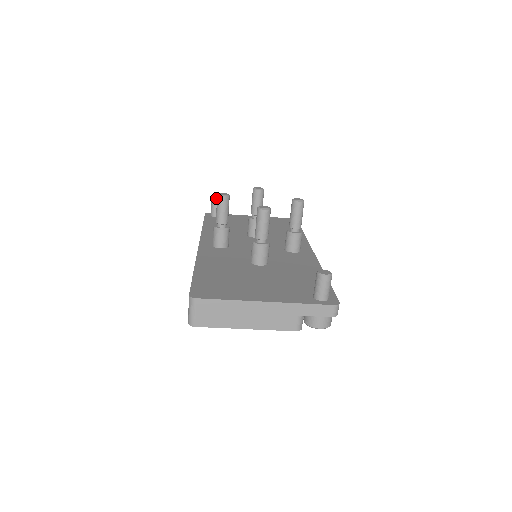
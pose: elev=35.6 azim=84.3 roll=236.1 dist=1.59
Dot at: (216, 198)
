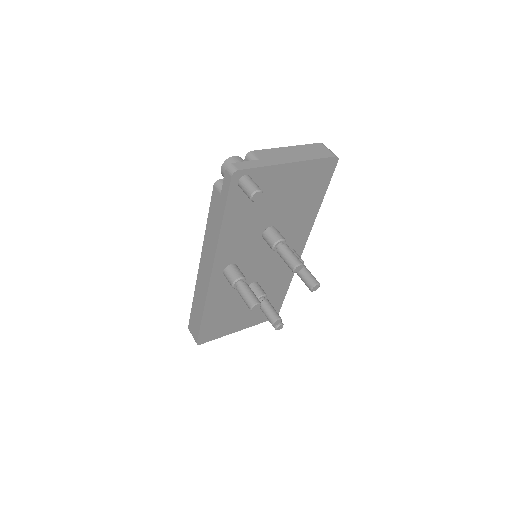
Dot at: (257, 196)
